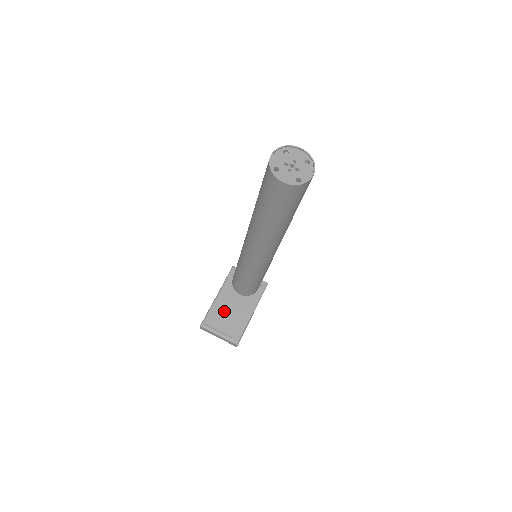
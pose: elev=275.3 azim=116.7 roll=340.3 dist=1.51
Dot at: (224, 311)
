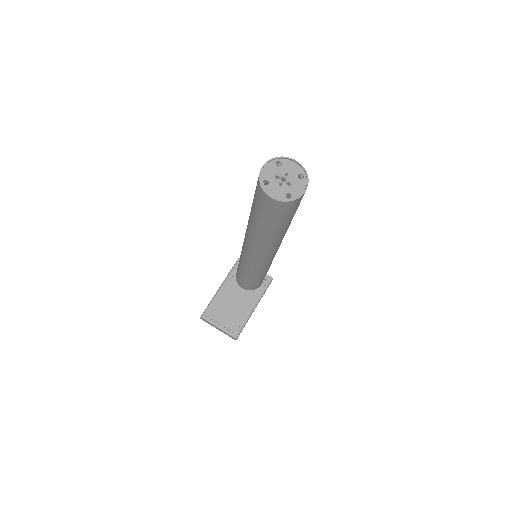
Dot at: (225, 304)
